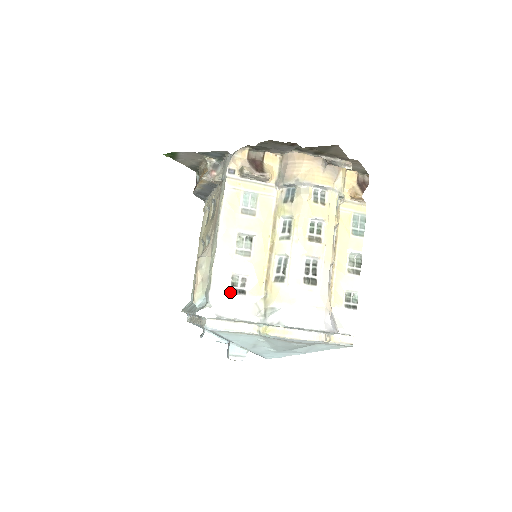
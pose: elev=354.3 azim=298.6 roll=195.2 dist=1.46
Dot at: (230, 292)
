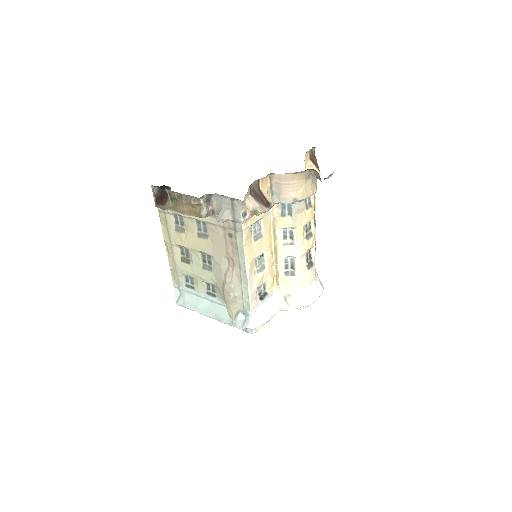
Dot at: (260, 301)
